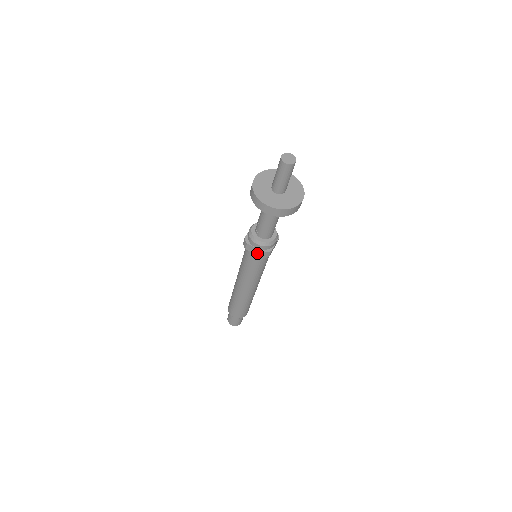
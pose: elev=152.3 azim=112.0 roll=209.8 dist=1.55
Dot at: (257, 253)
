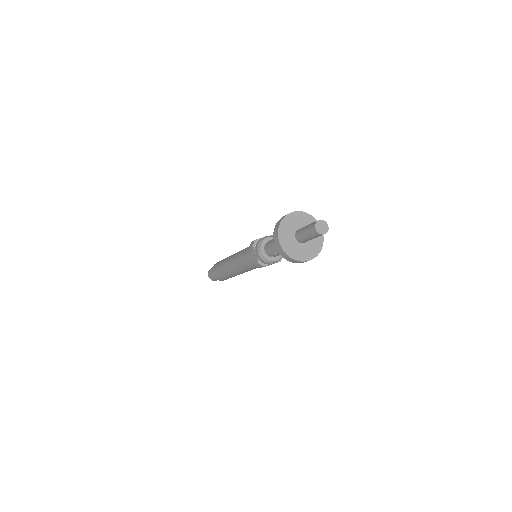
Dot at: occluded
